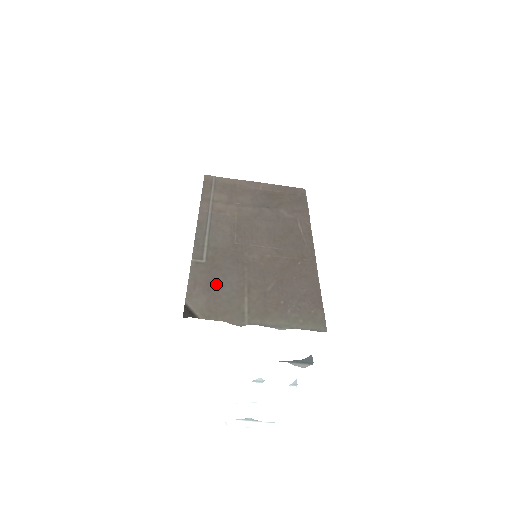
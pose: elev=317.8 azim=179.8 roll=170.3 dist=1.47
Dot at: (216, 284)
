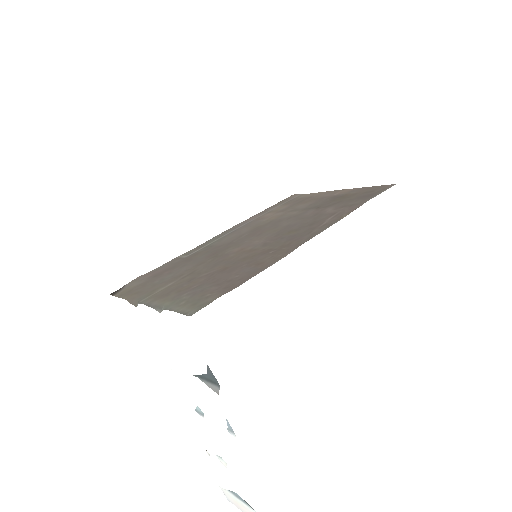
Dot at: (167, 272)
